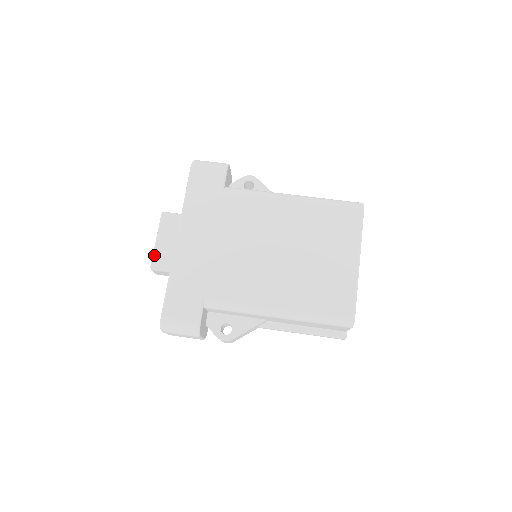
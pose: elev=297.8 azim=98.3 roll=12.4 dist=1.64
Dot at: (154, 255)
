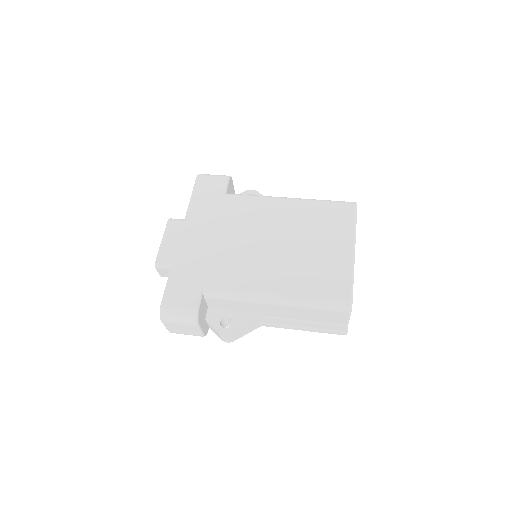
Dot at: (159, 254)
